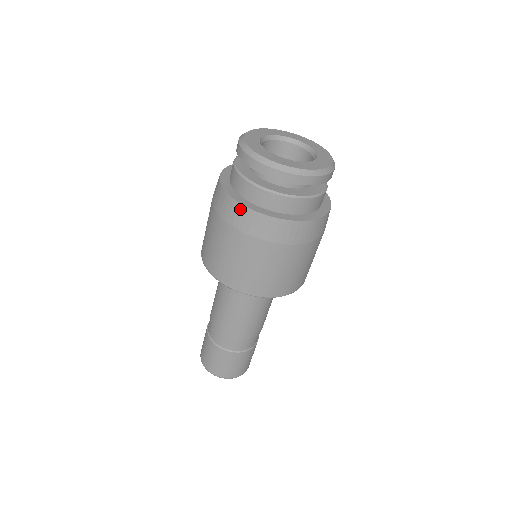
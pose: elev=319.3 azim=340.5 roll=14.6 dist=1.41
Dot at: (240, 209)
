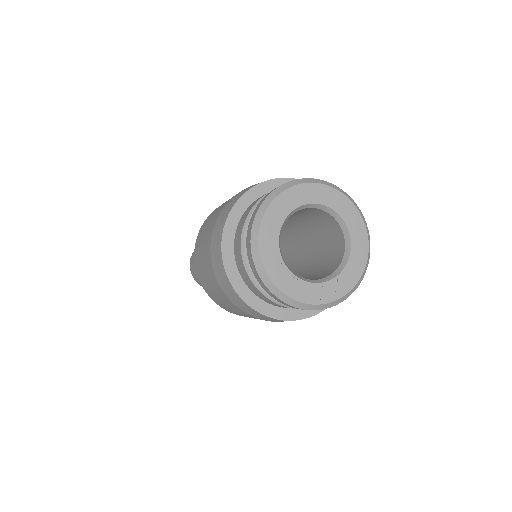
Dot at: (223, 272)
